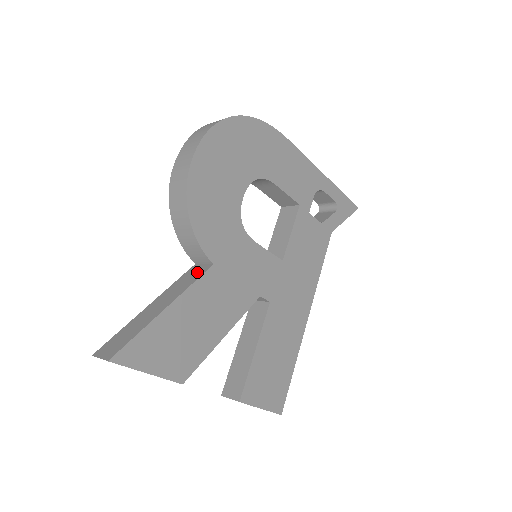
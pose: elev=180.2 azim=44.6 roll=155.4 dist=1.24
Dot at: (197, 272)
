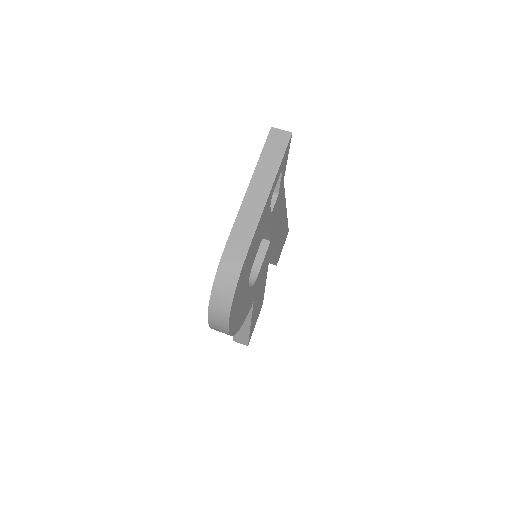
Dot at: occluded
